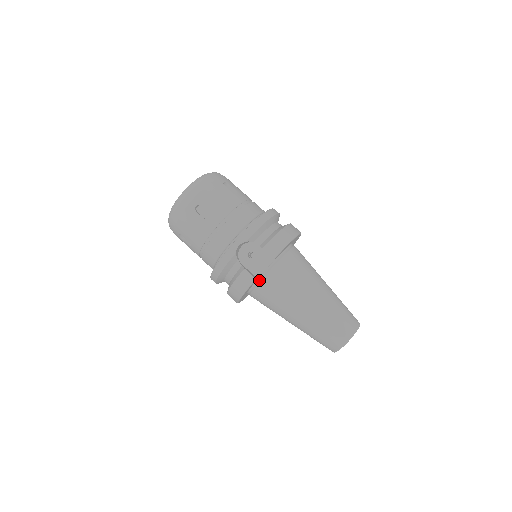
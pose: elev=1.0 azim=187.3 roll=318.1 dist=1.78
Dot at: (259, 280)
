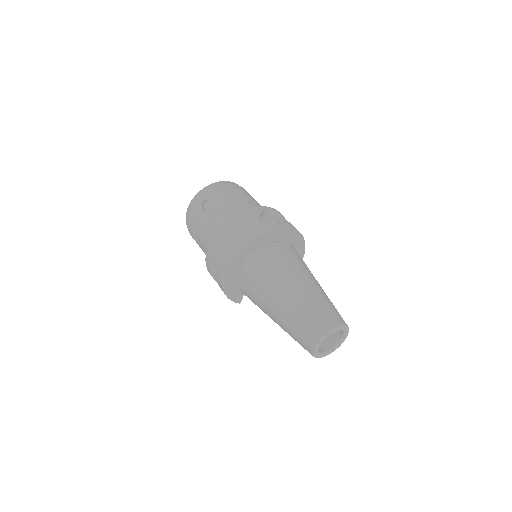
Dot at: (269, 243)
